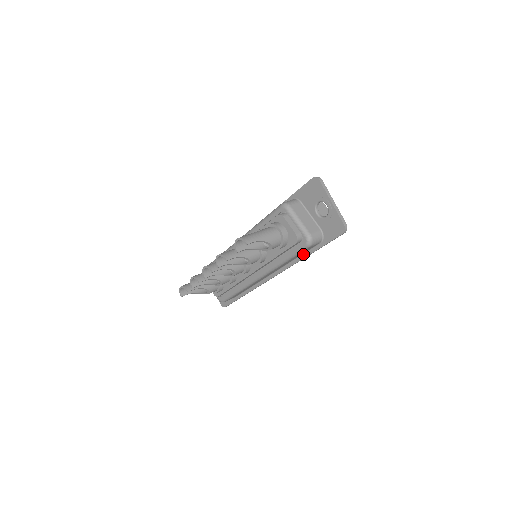
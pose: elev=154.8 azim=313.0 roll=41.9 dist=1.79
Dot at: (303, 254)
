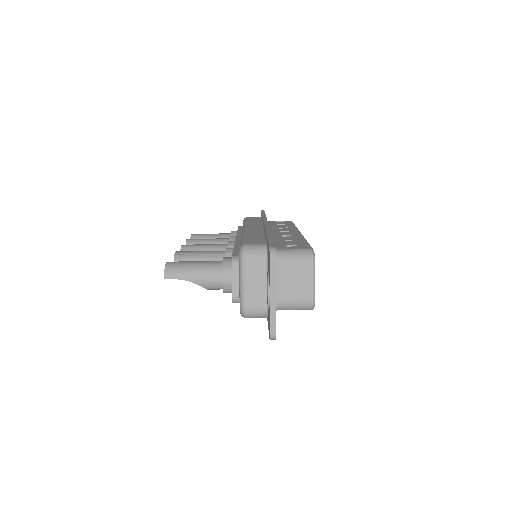
Dot at: occluded
